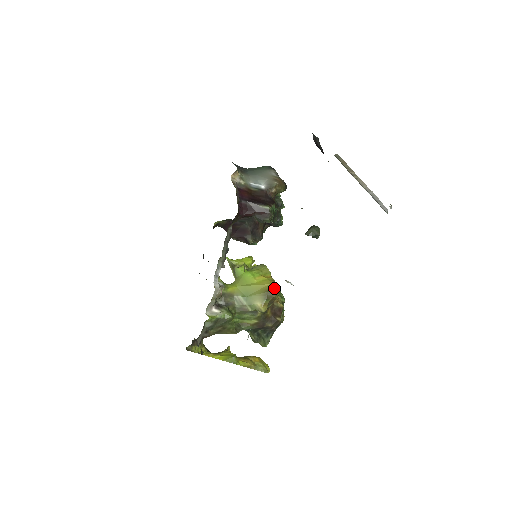
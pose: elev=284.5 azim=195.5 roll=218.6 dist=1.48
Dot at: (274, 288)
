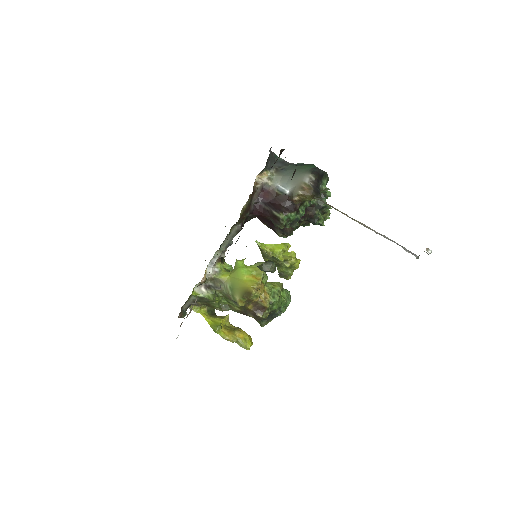
Dot at: (251, 292)
